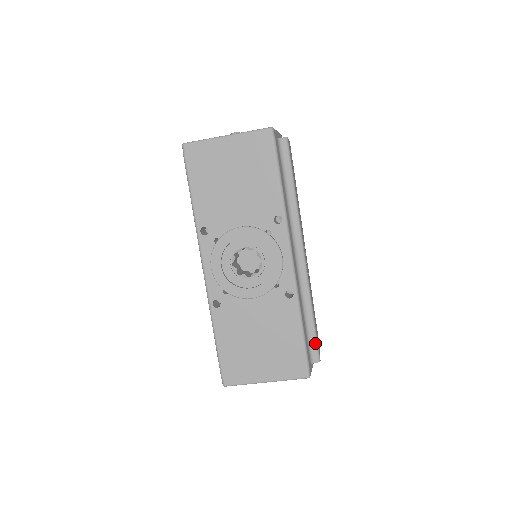
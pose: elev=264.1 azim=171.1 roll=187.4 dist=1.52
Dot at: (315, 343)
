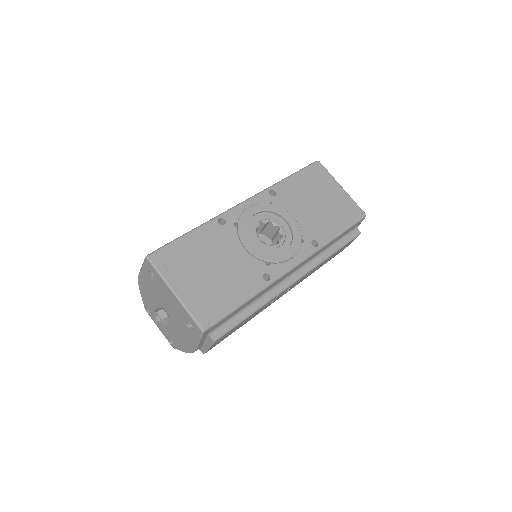
Dot at: (229, 328)
